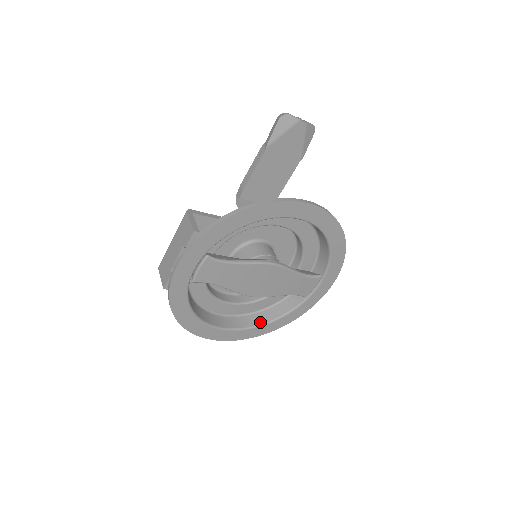
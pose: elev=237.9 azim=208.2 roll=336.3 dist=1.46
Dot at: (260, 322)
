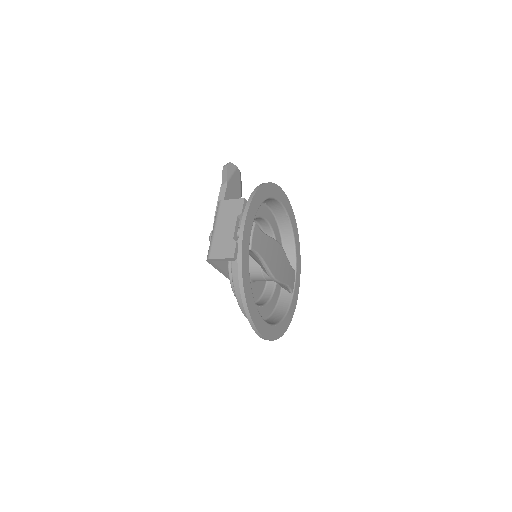
Dot at: (276, 321)
